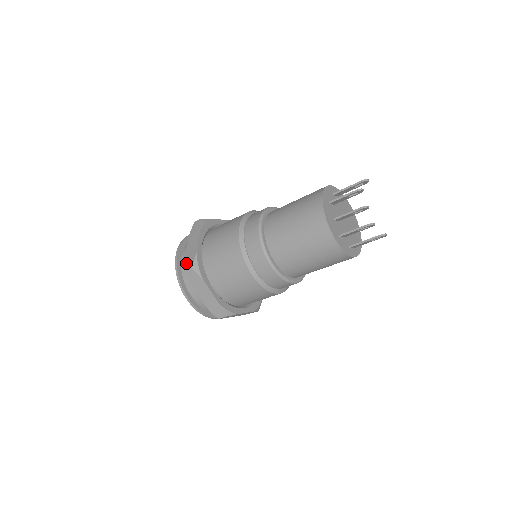
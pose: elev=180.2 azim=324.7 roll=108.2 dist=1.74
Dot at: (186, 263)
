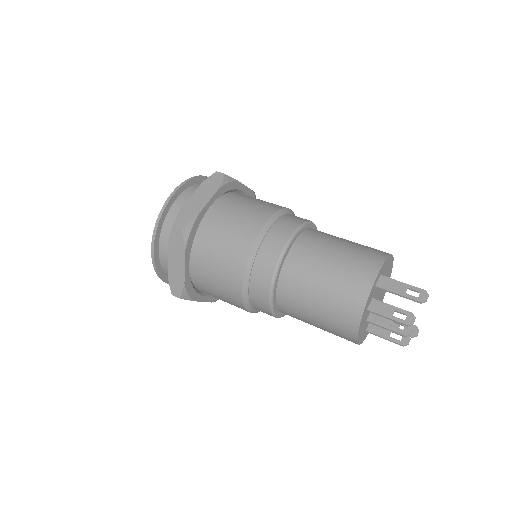
Dot at: (171, 287)
